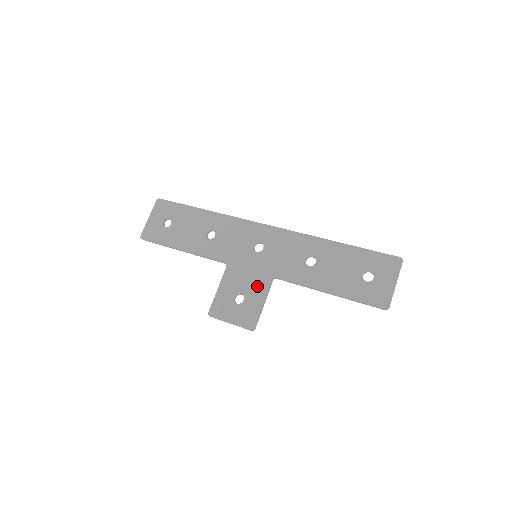
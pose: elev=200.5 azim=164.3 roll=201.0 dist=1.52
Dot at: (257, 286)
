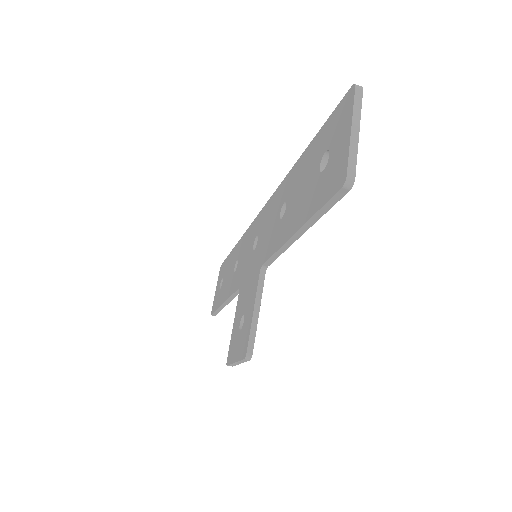
Dot at: (251, 292)
